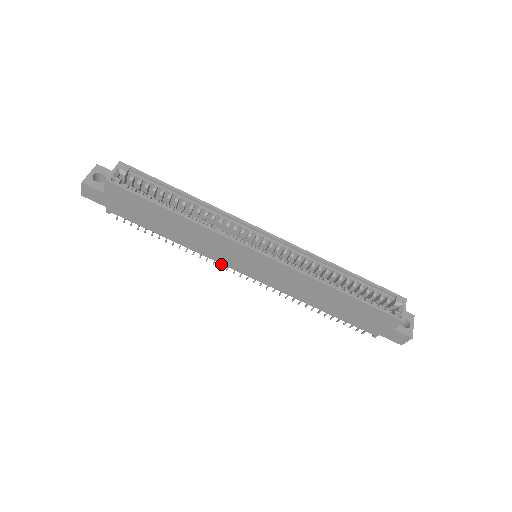
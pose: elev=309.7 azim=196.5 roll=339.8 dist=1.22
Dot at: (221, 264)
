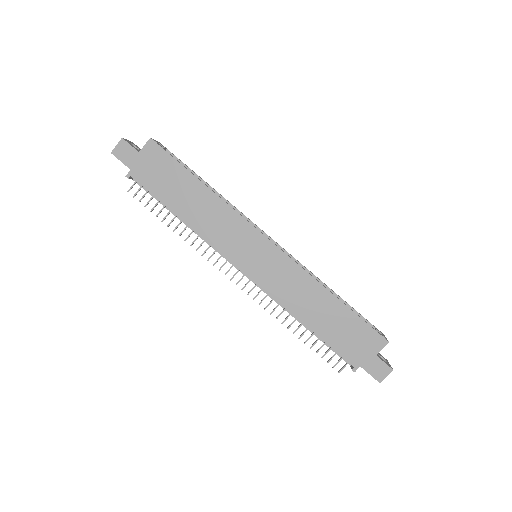
Dot at: (217, 260)
